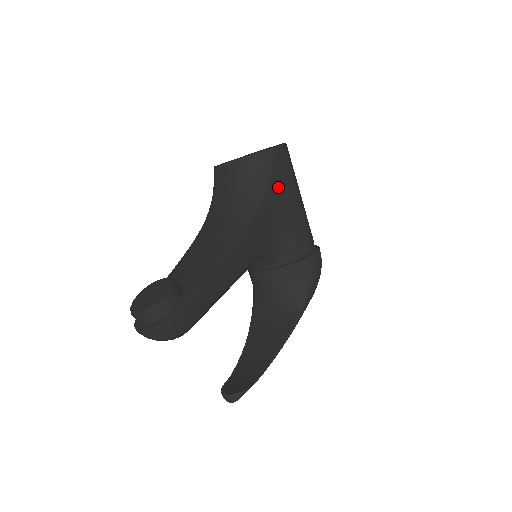
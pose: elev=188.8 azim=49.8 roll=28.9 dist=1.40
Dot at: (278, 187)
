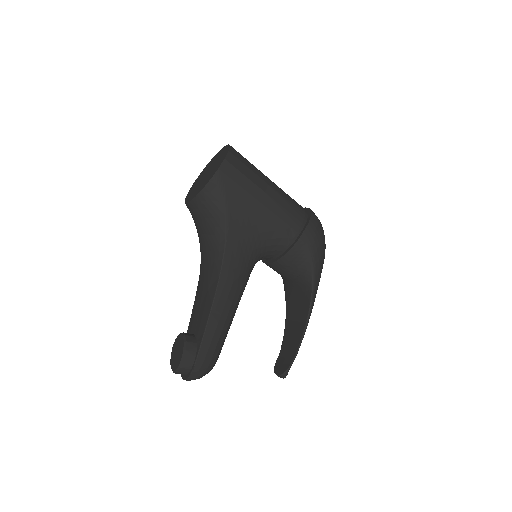
Dot at: (237, 205)
